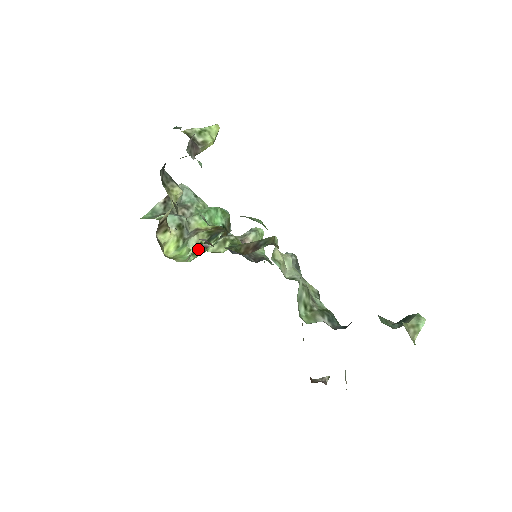
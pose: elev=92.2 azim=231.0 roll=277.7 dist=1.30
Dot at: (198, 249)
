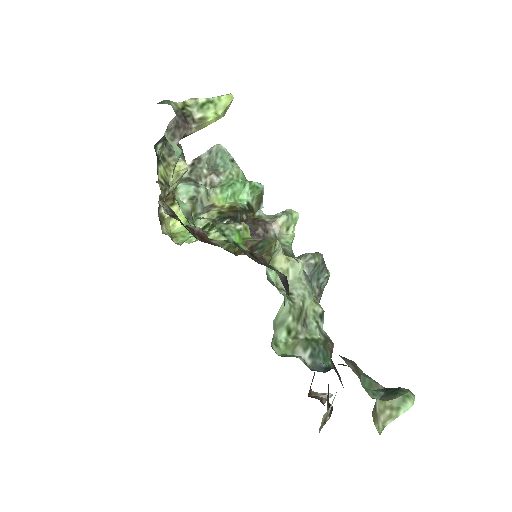
Dot at: occluded
